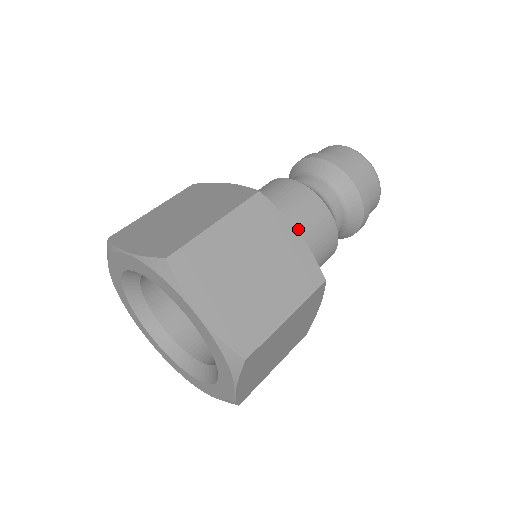
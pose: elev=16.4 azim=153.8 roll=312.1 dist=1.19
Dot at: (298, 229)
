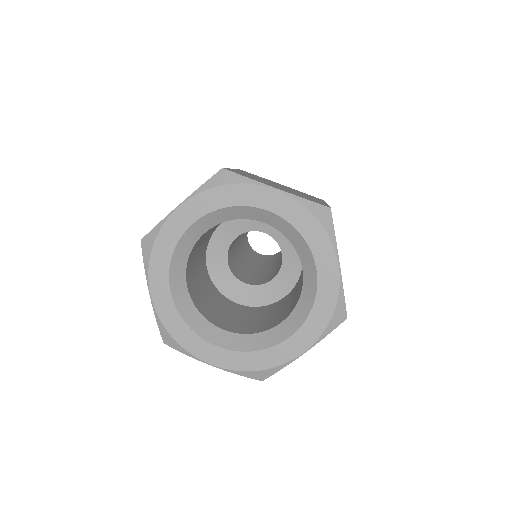
Dot at: occluded
